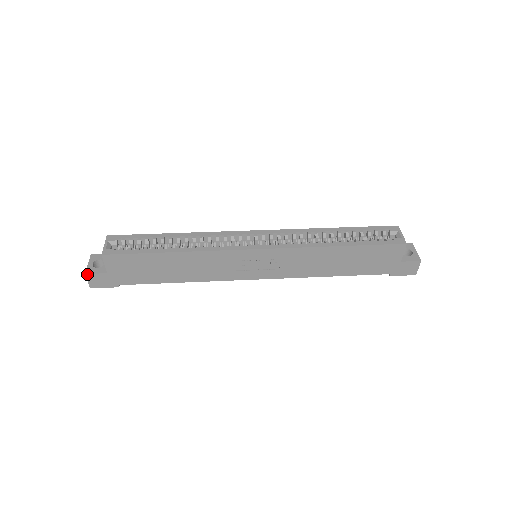
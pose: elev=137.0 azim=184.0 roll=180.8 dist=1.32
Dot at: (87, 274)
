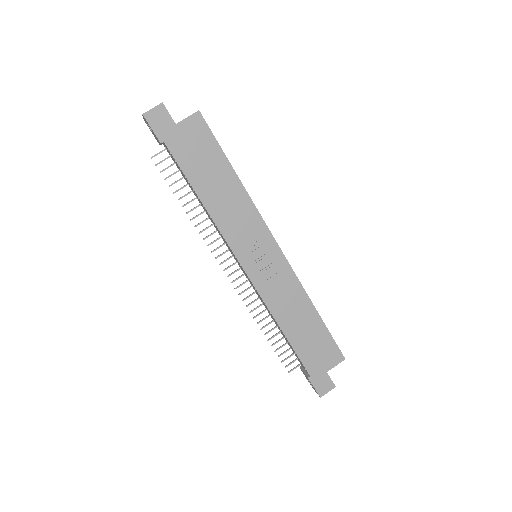
Dot at: (163, 104)
